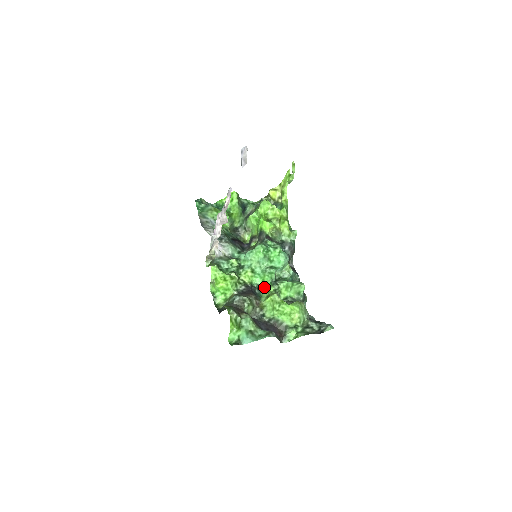
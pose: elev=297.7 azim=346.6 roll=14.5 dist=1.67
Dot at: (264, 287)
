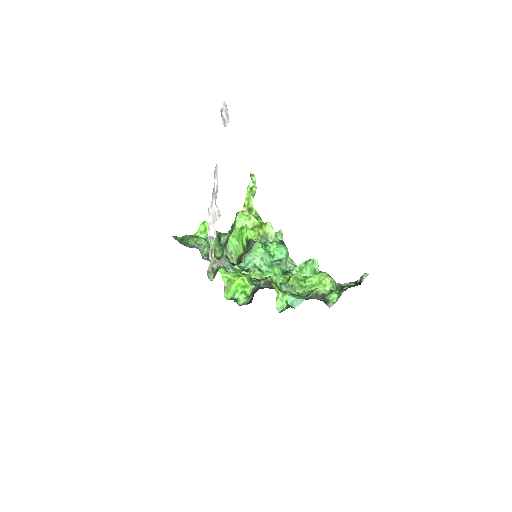
Dot at: (278, 280)
